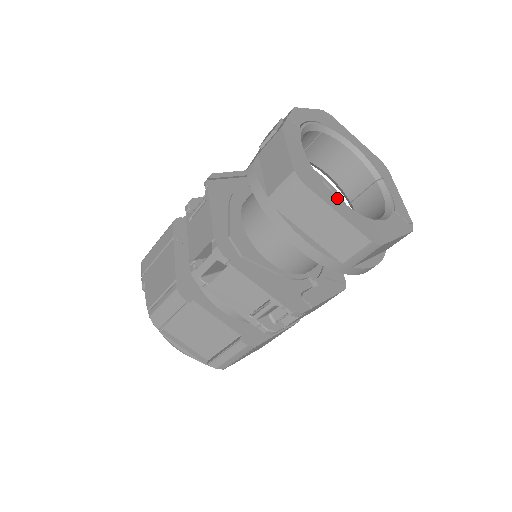
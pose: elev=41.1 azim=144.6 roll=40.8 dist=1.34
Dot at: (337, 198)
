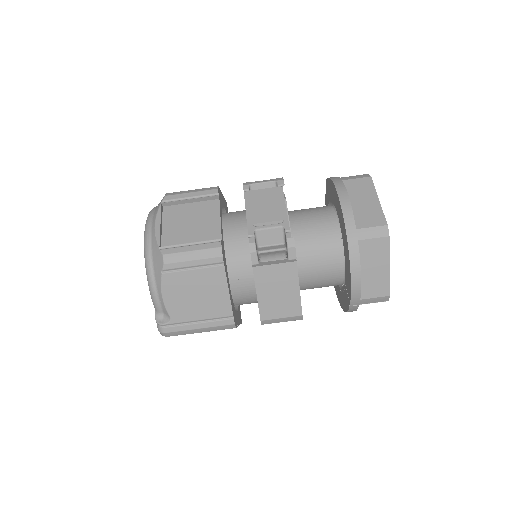
Dot at: occluded
